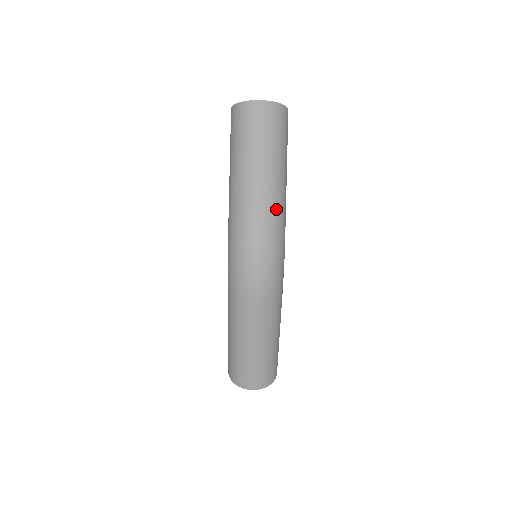
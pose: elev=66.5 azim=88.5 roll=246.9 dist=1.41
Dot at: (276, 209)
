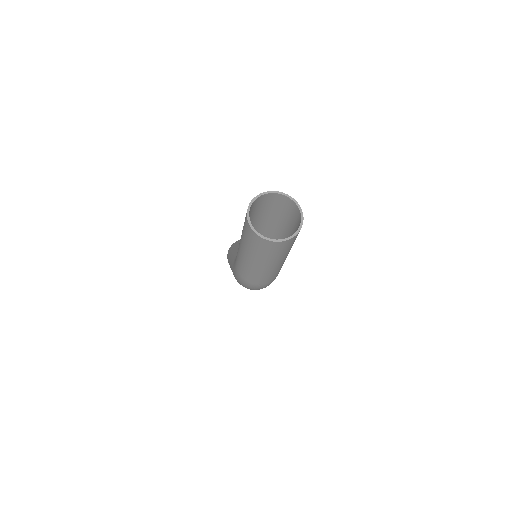
Dot at: (276, 273)
